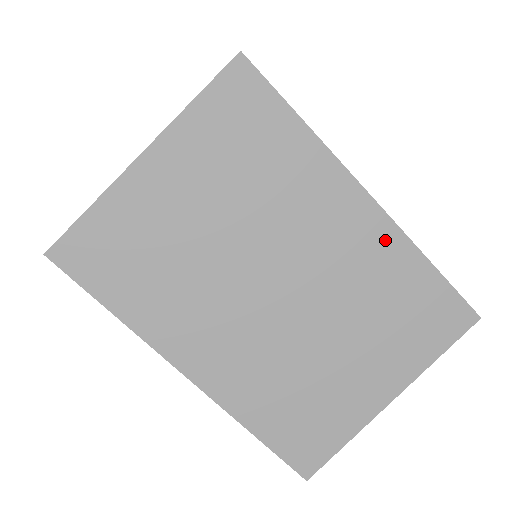
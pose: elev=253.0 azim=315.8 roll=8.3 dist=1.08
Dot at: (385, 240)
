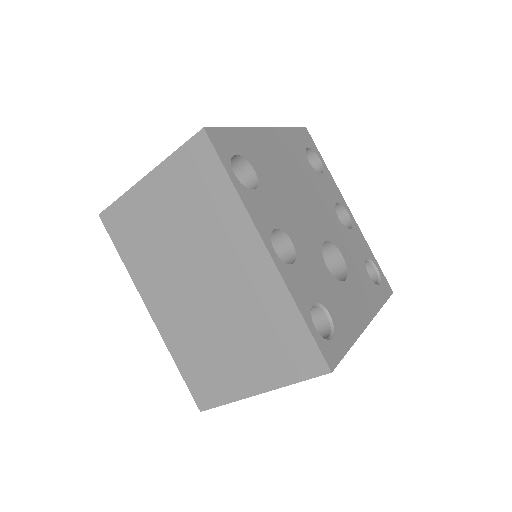
Dot at: (271, 283)
